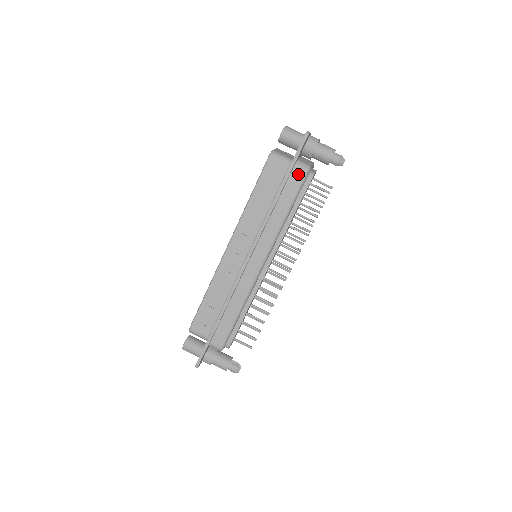
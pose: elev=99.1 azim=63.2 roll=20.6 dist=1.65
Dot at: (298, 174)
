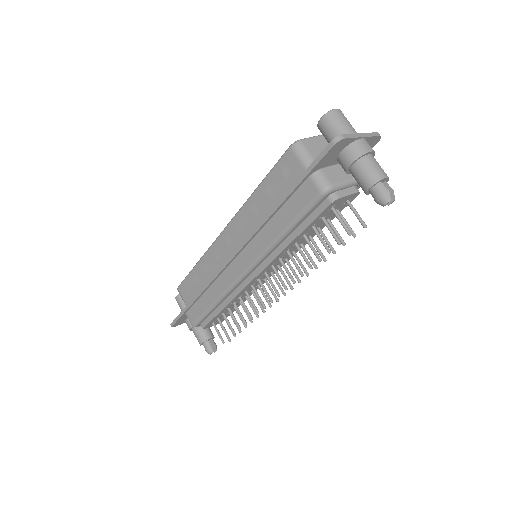
Dot at: (310, 191)
